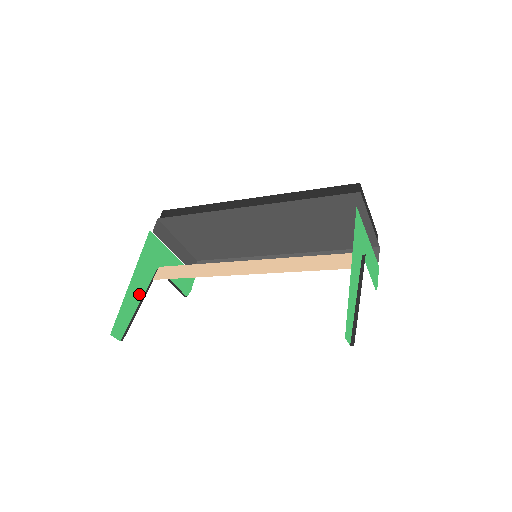
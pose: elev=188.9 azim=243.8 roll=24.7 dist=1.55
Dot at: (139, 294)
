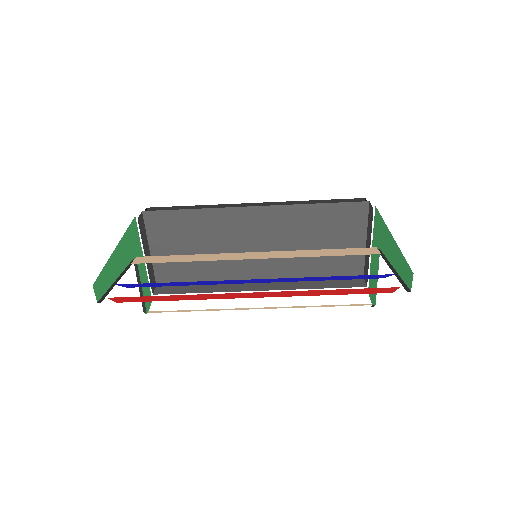
Dot at: (118, 269)
